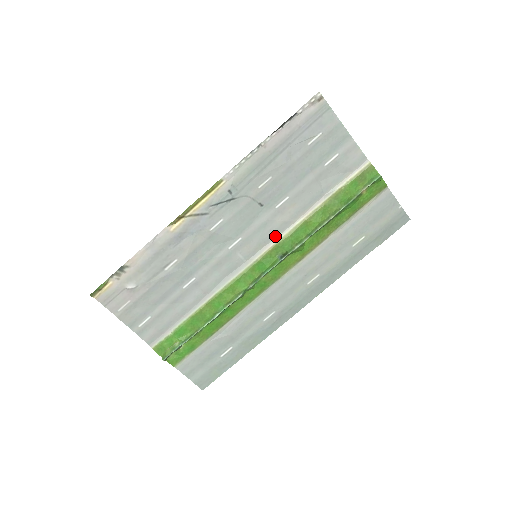
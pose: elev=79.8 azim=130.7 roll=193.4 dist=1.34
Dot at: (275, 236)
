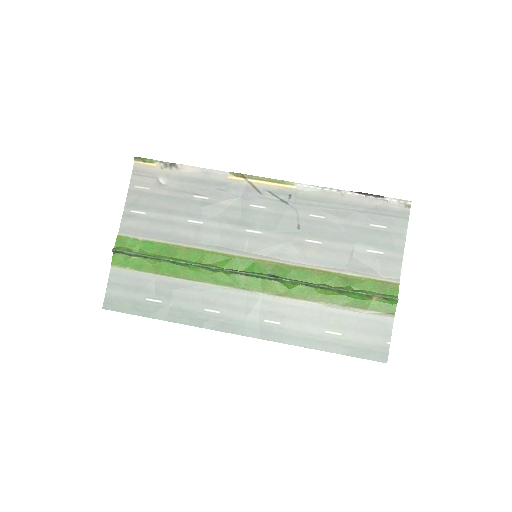
Dot at: (283, 258)
